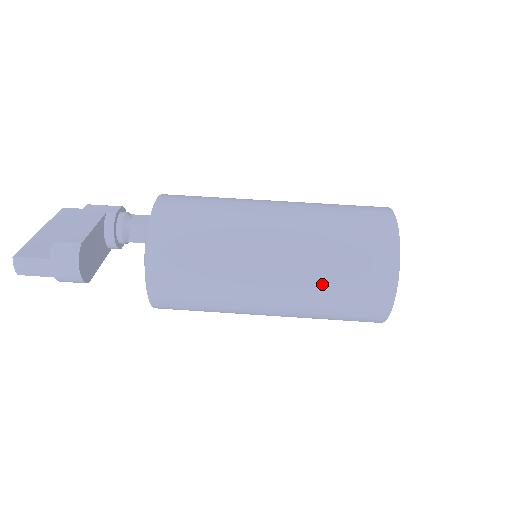
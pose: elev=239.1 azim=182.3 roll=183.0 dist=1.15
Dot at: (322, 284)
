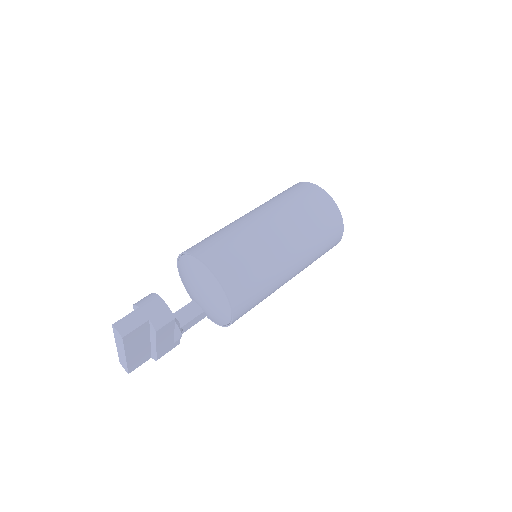
Dot at: (289, 206)
